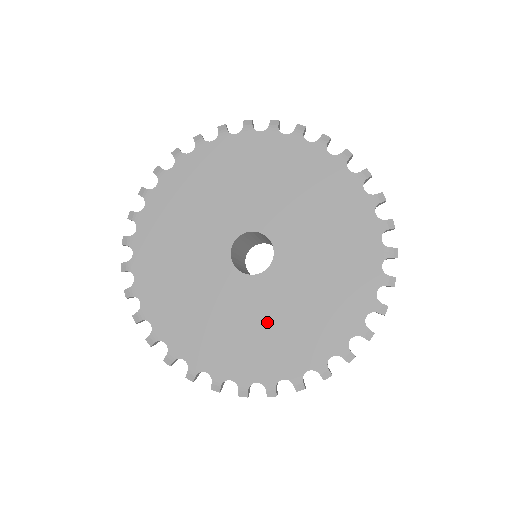
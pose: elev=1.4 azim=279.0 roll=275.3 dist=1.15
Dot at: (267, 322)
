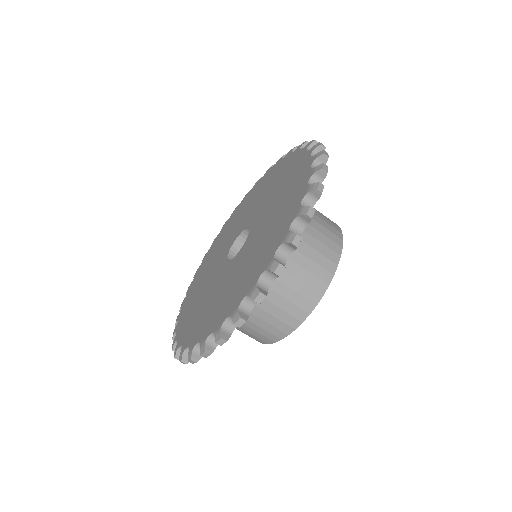
Dot at: (223, 290)
